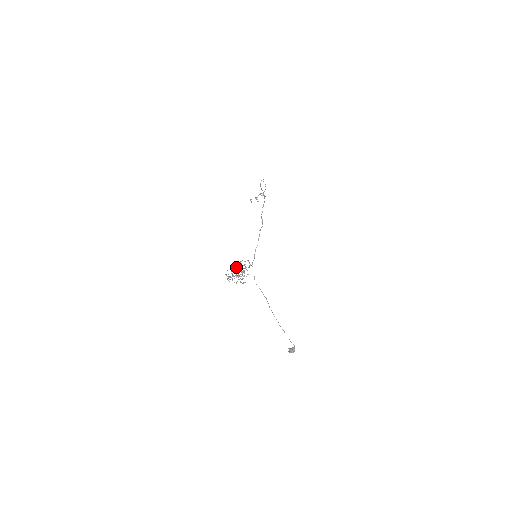
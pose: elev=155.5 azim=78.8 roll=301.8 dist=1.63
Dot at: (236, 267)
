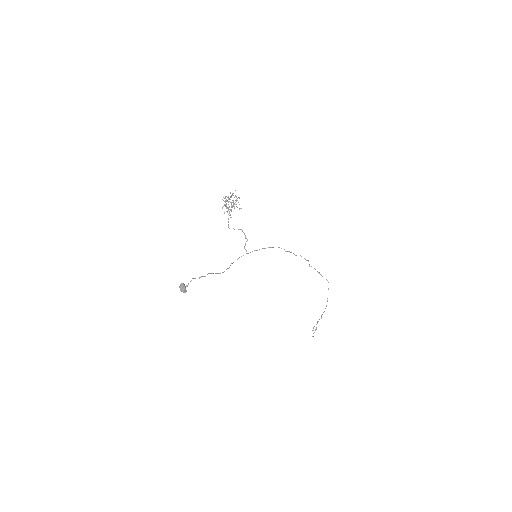
Dot at: occluded
